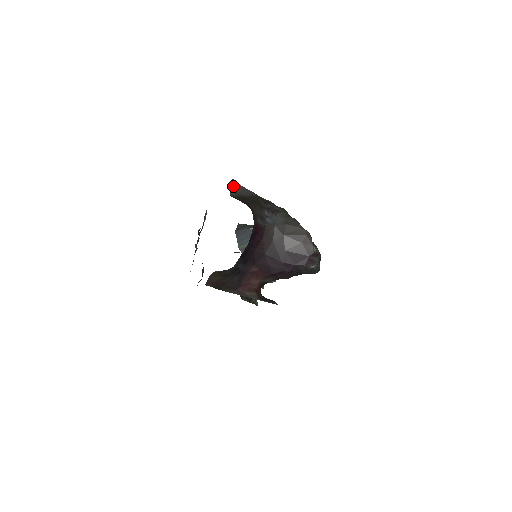
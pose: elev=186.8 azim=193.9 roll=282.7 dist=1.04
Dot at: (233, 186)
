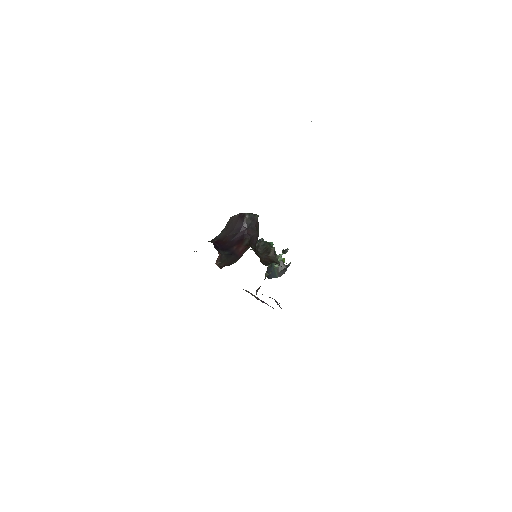
Dot at: occluded
